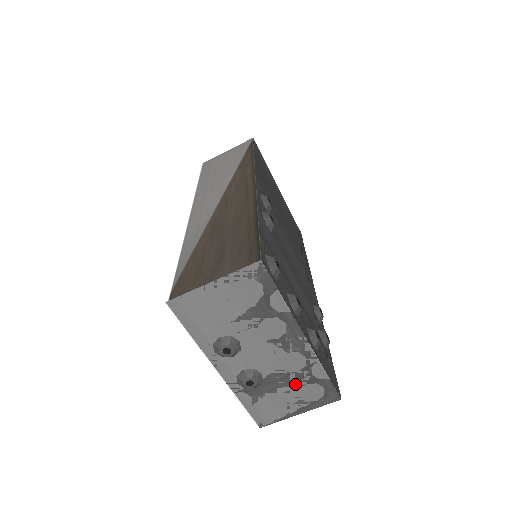
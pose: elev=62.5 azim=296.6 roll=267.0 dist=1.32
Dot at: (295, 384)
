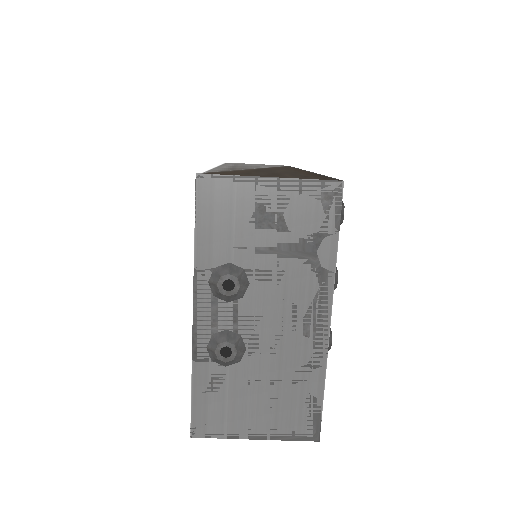
Dot at: (277, 387)
